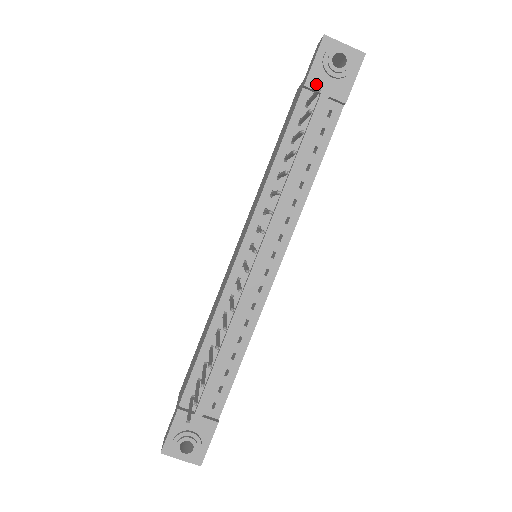
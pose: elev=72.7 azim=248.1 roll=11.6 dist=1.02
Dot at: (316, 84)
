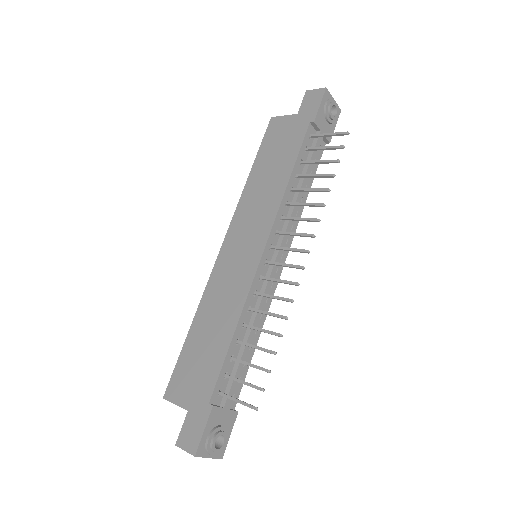
Dot at: (319, 123)
